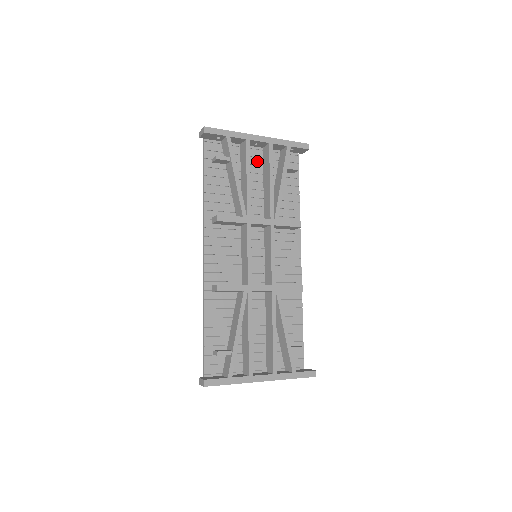
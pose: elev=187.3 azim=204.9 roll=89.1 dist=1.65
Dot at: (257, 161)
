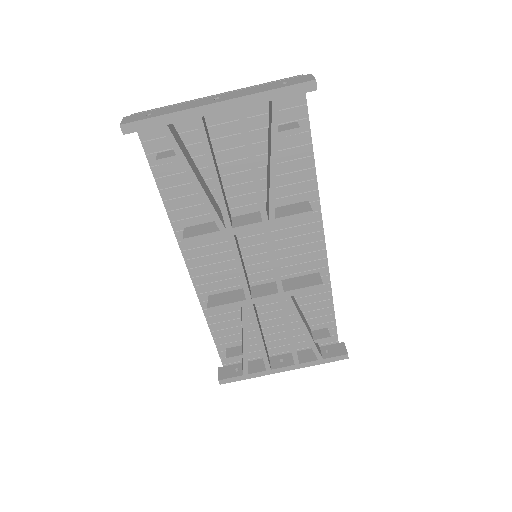
Dot at: (231, 128)
